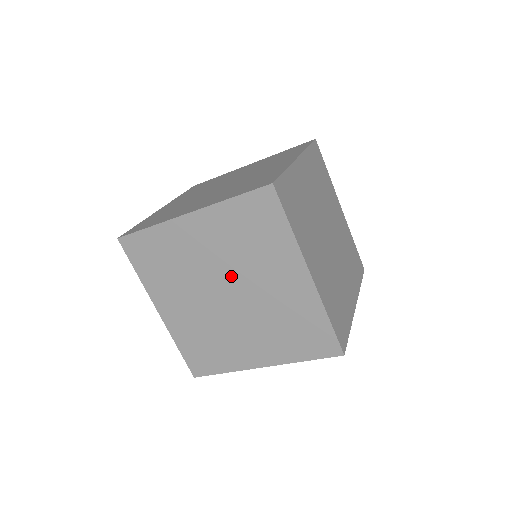
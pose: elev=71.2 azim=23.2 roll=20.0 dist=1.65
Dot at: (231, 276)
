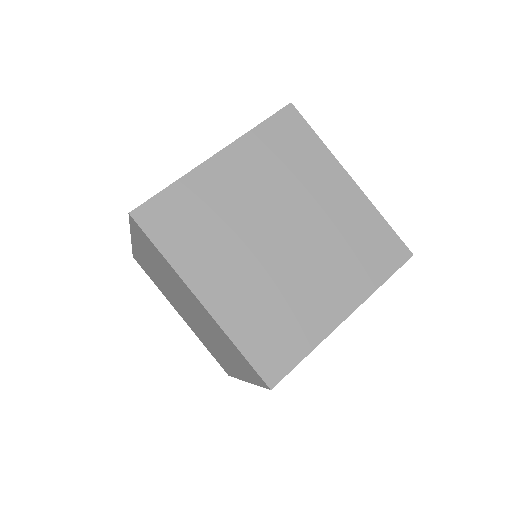
Dot at: (279, 210)
